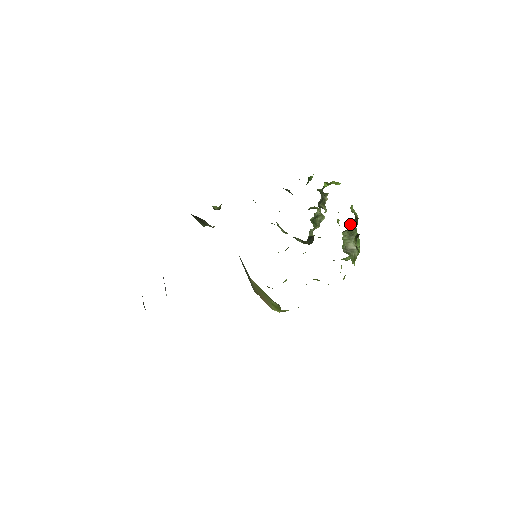
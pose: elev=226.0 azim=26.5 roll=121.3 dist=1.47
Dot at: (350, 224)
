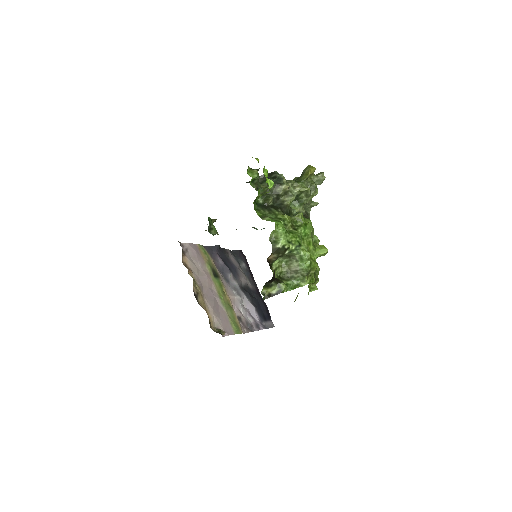
Dot at: (271, 259)
